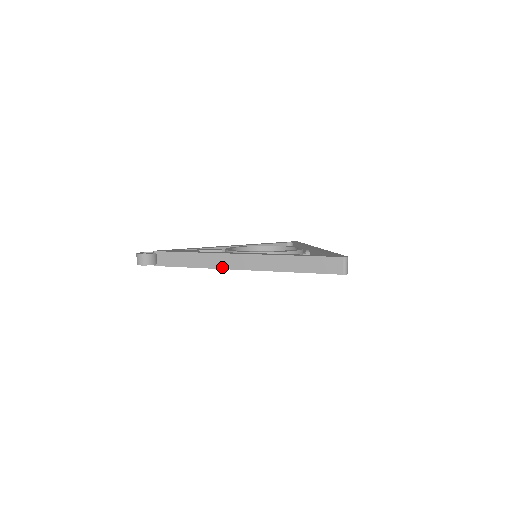
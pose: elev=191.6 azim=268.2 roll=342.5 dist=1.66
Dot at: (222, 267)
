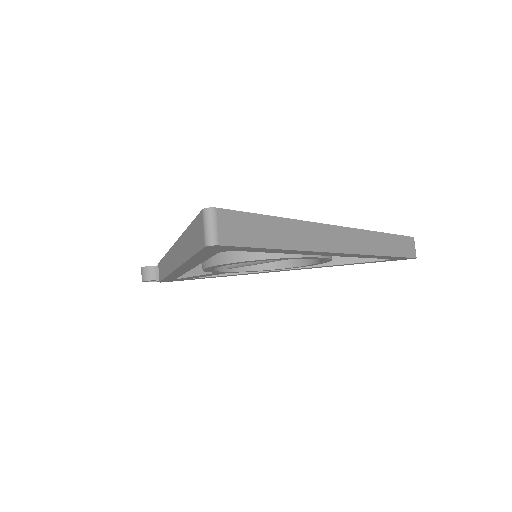
Dot at: (170, 271)
